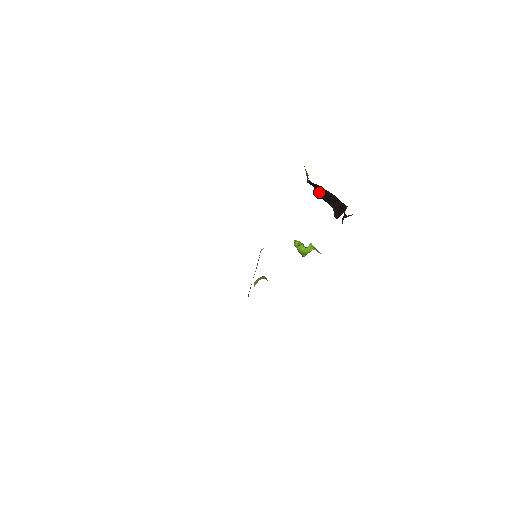
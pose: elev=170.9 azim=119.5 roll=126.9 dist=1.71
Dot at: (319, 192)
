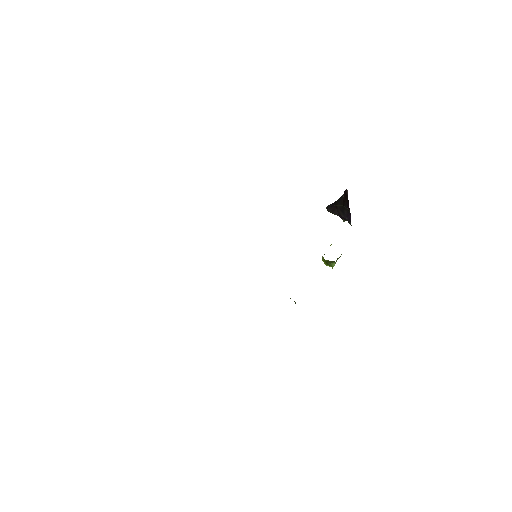
Dot at: (341, 212)
